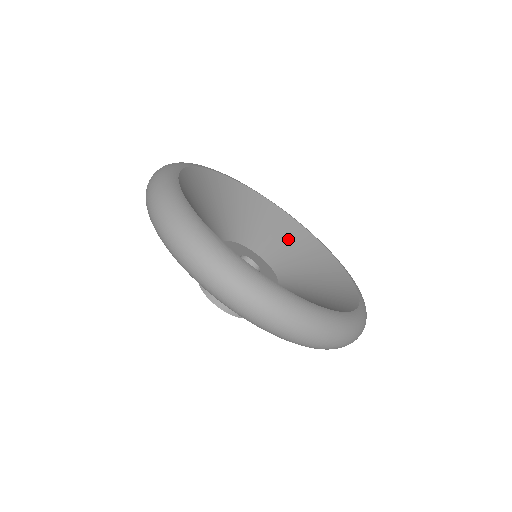
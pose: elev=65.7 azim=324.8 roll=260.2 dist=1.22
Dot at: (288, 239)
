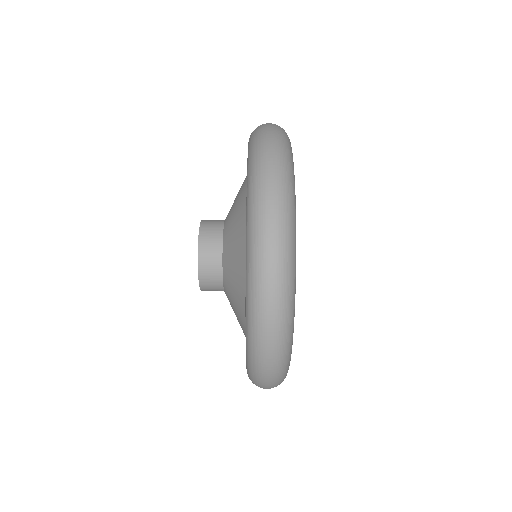
Dot at: occluded
